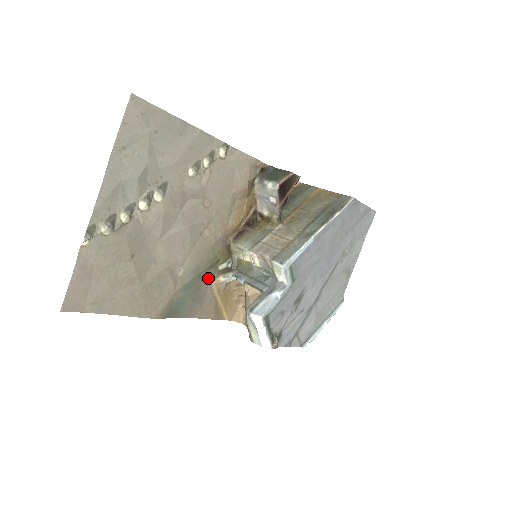
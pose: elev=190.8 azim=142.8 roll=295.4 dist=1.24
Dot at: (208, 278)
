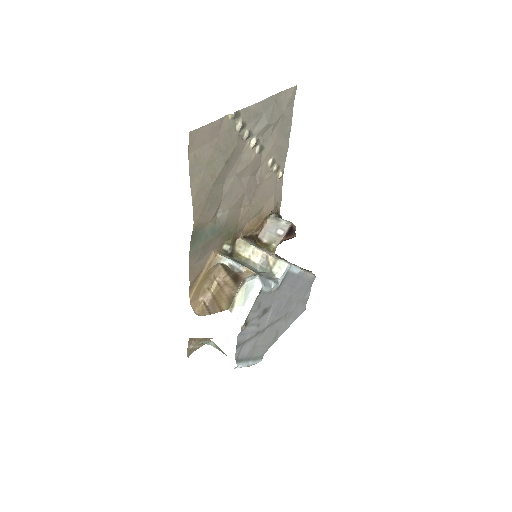
Dot at: (217, 244)
